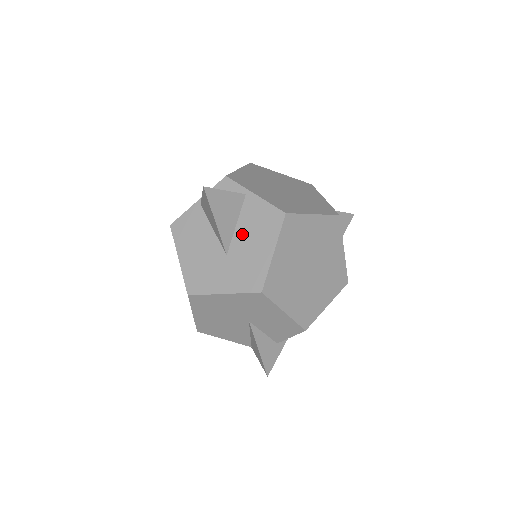
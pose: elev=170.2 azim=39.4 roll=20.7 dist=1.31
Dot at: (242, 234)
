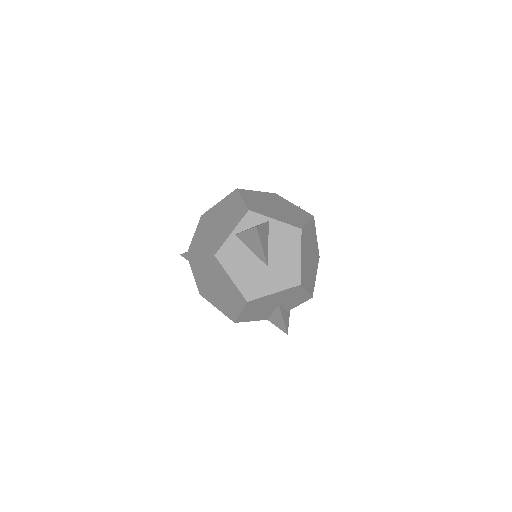
Dot at: (275, 249)
